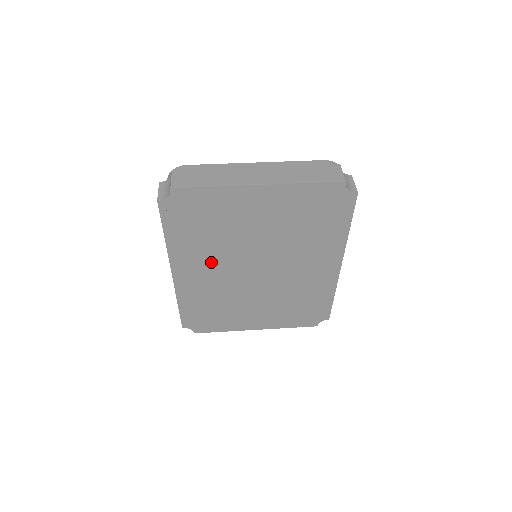
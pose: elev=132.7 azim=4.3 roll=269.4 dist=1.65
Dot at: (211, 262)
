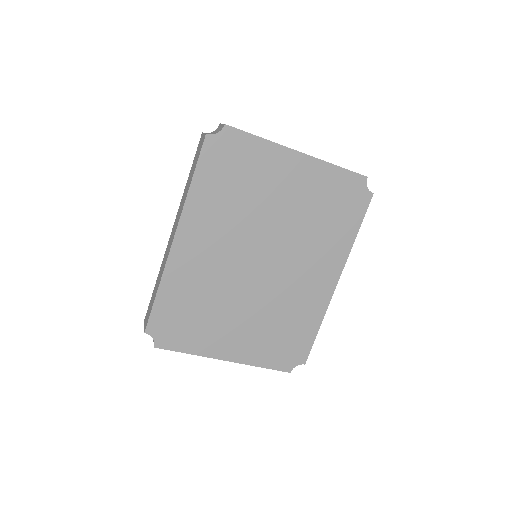
Dot at: (221, 234)
